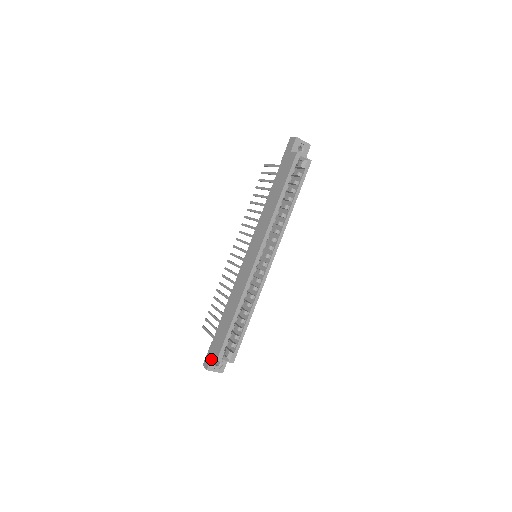
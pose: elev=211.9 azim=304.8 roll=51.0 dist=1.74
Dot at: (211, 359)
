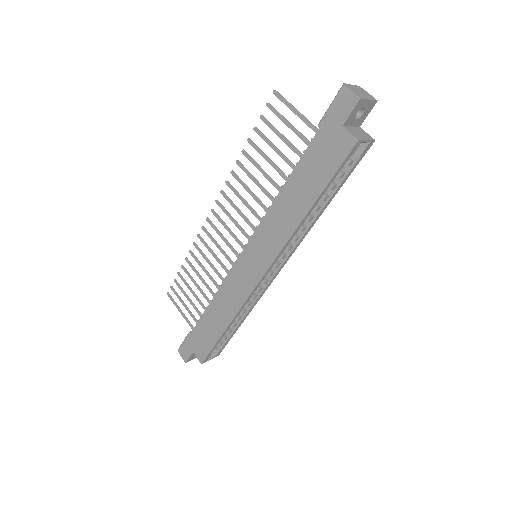
Dot at: (191, 355)
